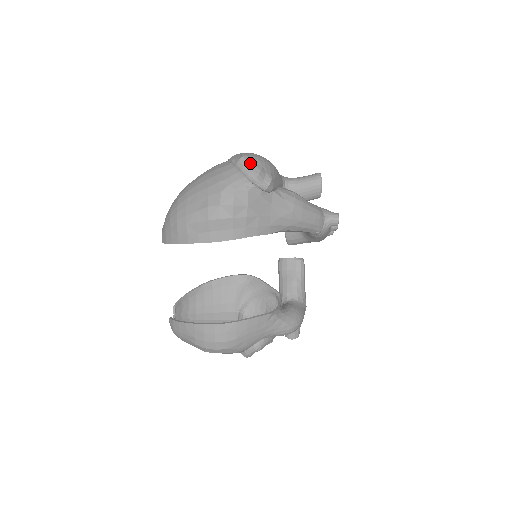
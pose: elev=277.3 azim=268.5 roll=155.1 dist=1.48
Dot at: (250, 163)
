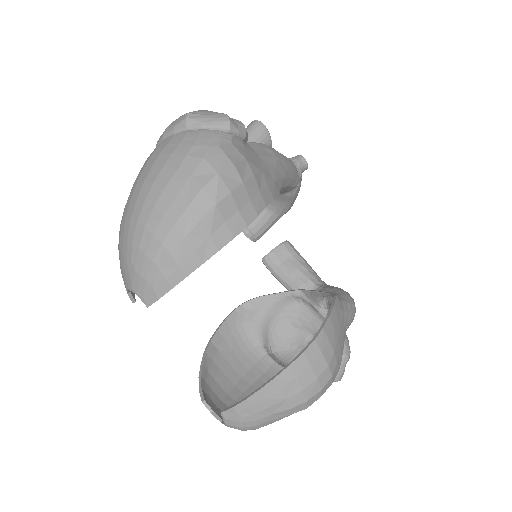
Dot at: (204, 114)
